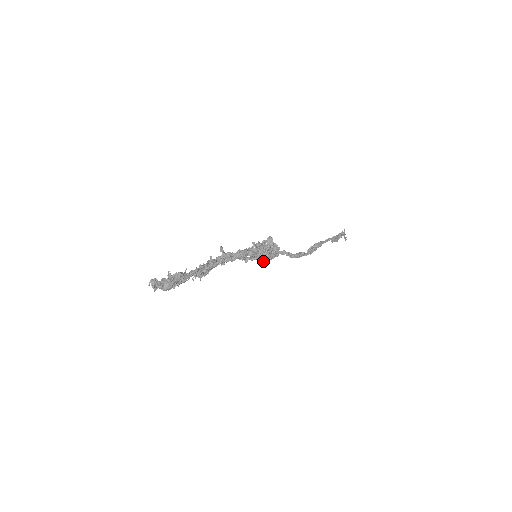
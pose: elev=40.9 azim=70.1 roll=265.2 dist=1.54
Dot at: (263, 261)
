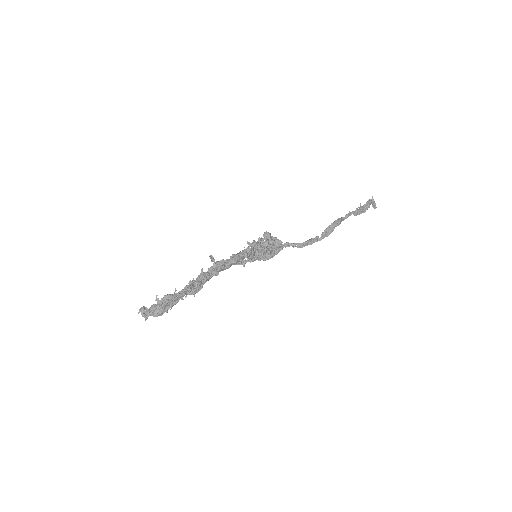
Dot at: (264, 260)
